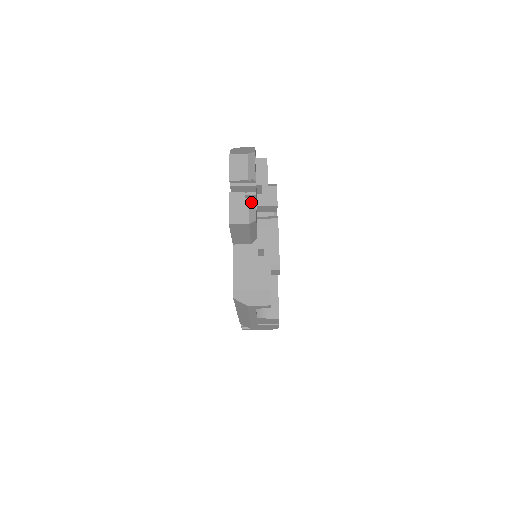
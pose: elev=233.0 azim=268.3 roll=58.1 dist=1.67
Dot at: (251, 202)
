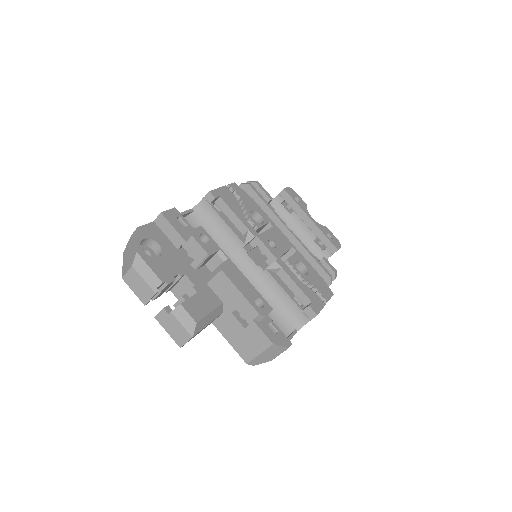
Dot at: (177, 312)
